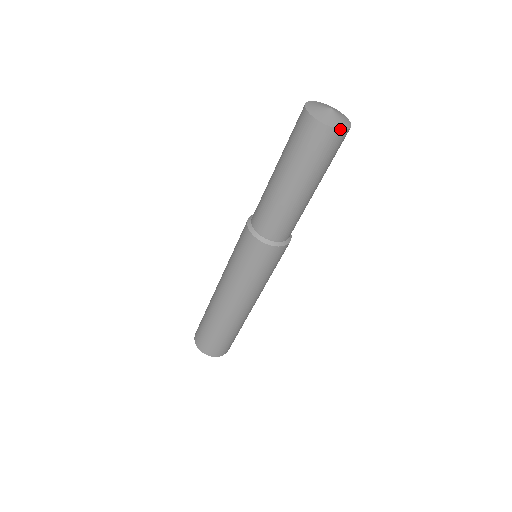
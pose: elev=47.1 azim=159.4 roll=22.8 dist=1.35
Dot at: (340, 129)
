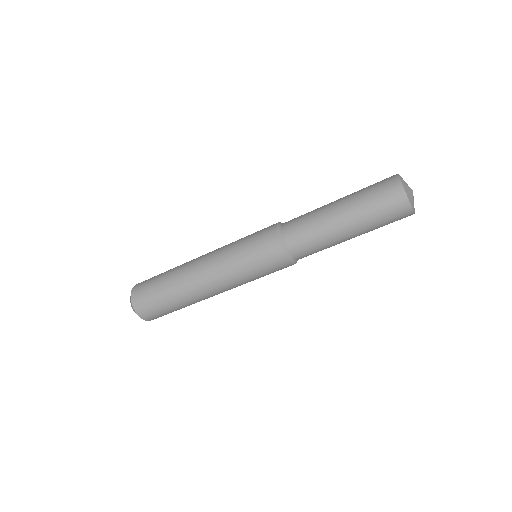
Dot at: occluded
